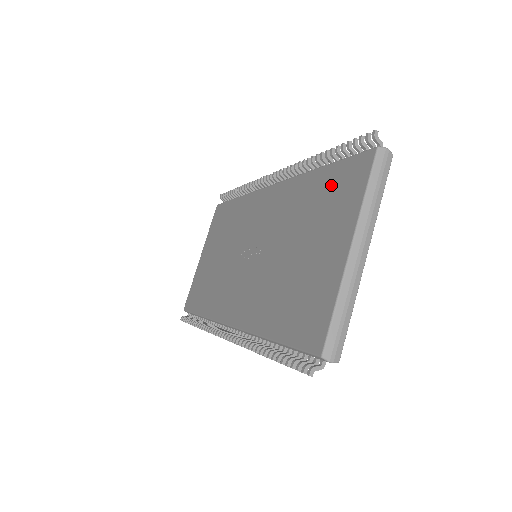
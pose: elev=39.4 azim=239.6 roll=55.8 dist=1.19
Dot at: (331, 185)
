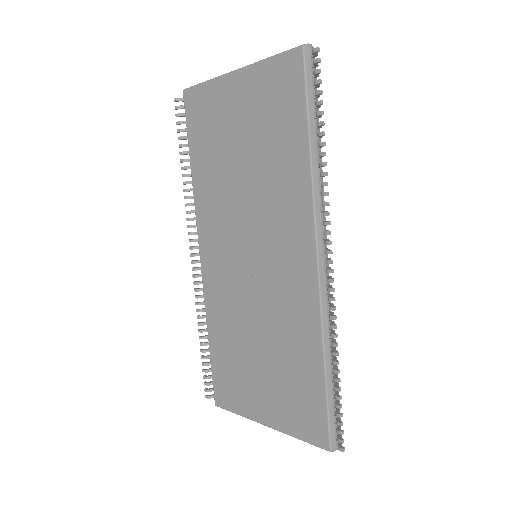
Dot at: (306, 395)
